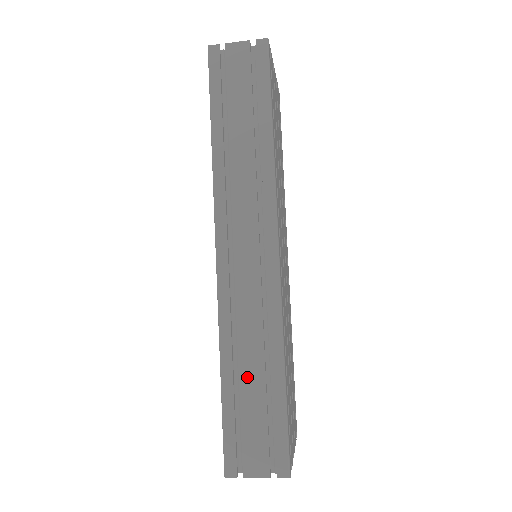
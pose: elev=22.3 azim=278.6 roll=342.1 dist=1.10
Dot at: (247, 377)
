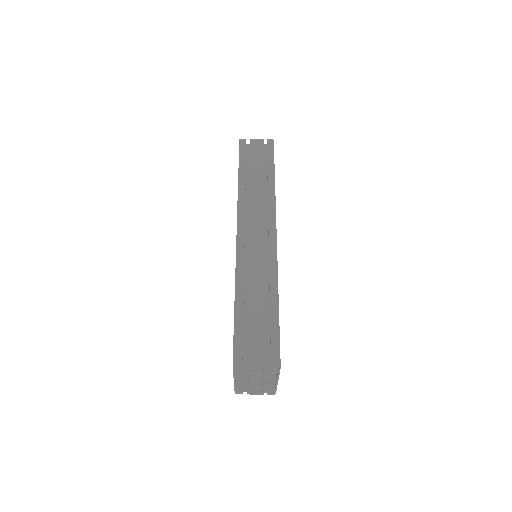
Dot at: (253, 303)
